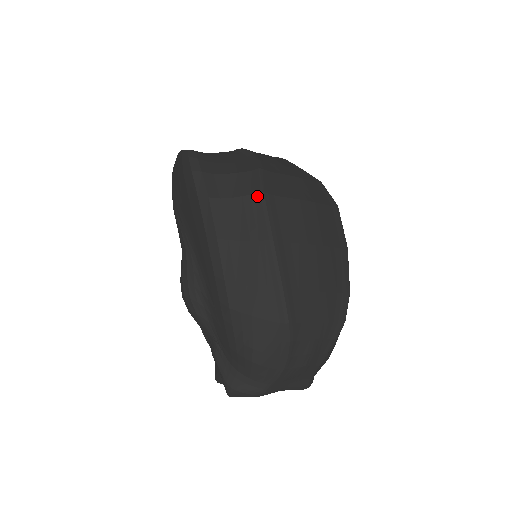
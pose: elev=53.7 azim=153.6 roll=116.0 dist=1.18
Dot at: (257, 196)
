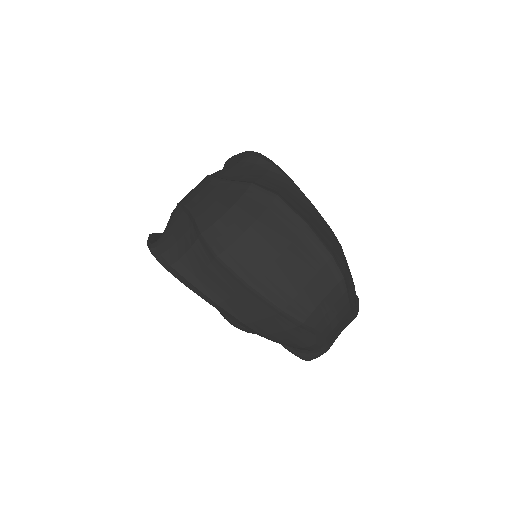
Dot at: (215, 261)
